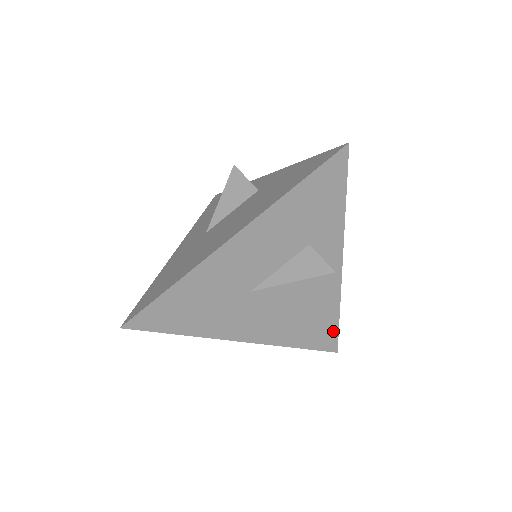
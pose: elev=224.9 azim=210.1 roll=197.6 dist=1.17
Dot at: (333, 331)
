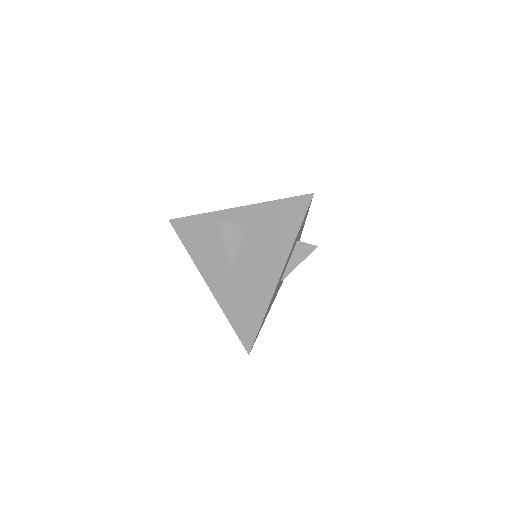
Dot at: occluded
